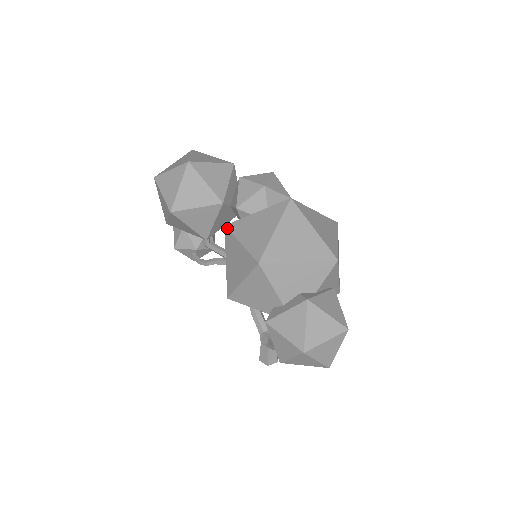
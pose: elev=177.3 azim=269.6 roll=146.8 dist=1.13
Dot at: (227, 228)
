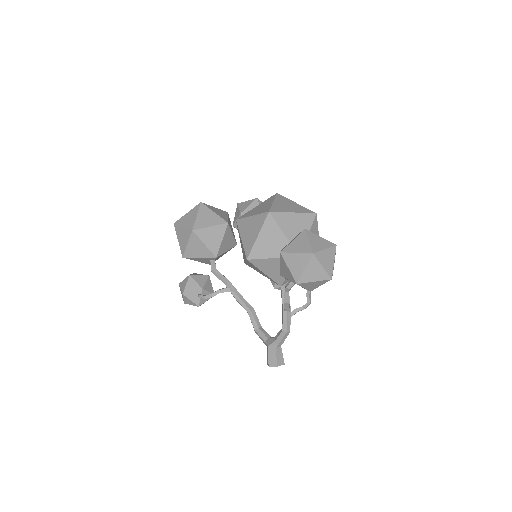
Dot at: (238, 219)
